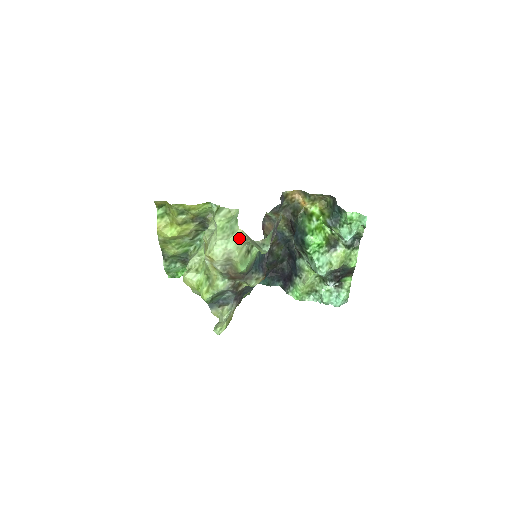
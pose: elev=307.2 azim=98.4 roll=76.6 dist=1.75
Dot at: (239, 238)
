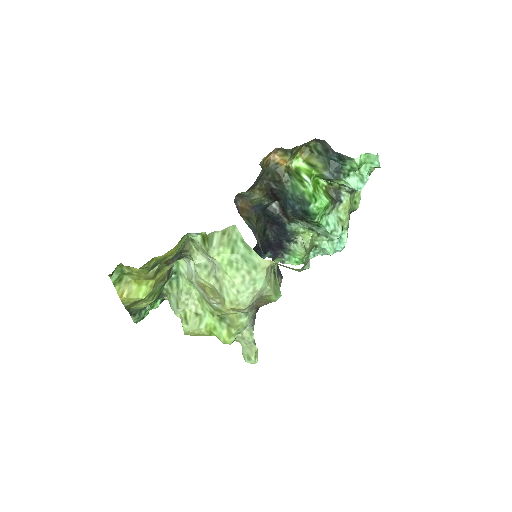
Dot at: (267, 270)
